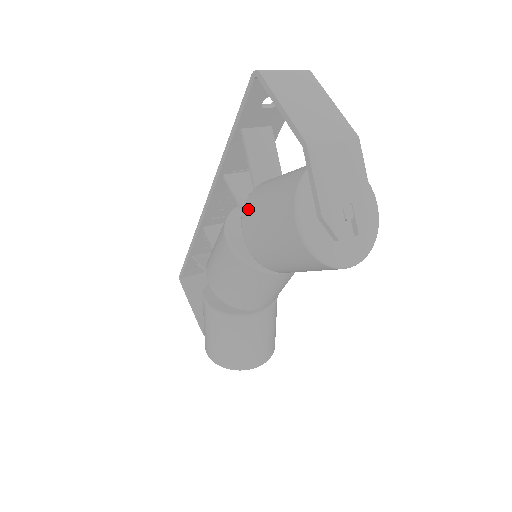
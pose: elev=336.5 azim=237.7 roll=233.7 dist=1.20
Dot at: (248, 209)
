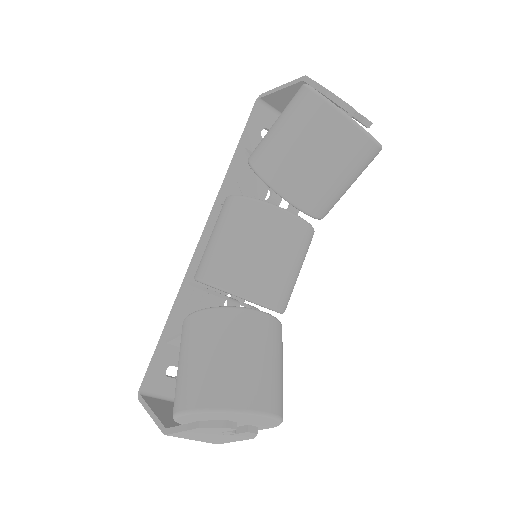
Dot at: (255, 148)
